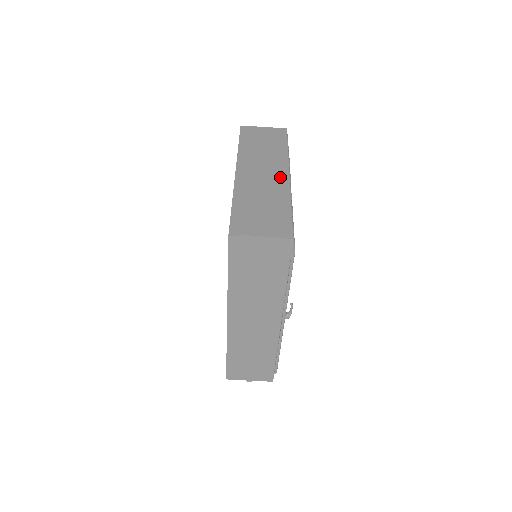
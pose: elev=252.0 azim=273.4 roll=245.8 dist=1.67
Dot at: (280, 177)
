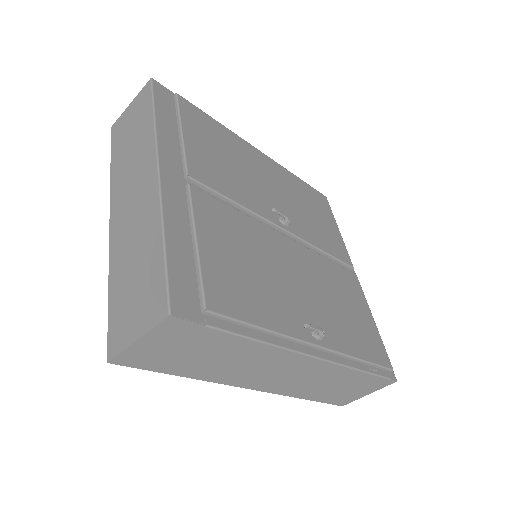
Dot at: (148, 188)
